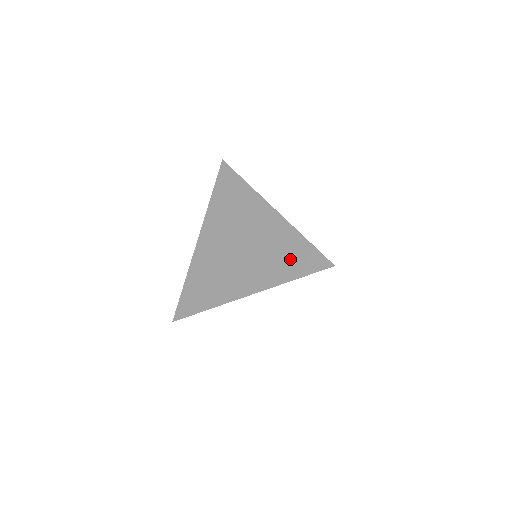
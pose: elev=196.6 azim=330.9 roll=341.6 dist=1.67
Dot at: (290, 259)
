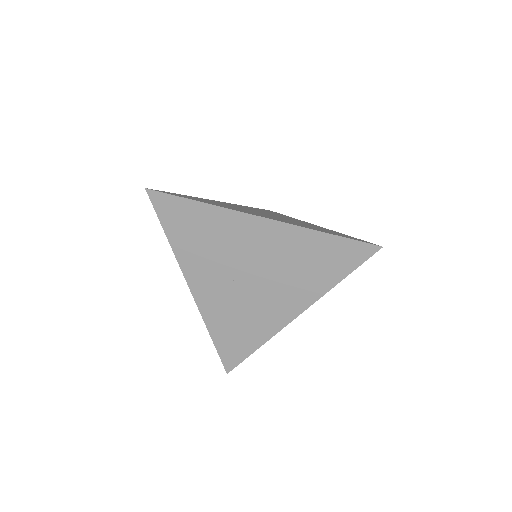
Dot at: (324, 262)
